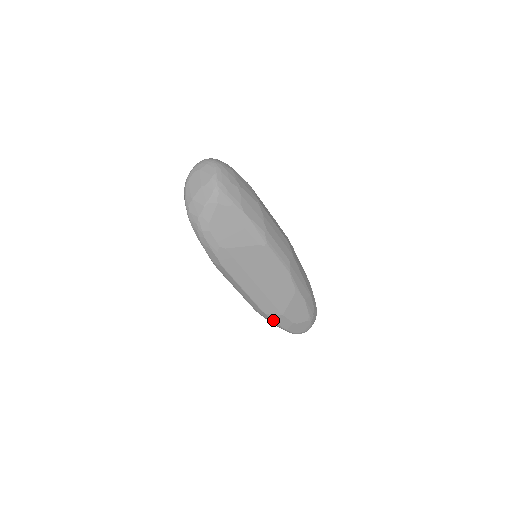
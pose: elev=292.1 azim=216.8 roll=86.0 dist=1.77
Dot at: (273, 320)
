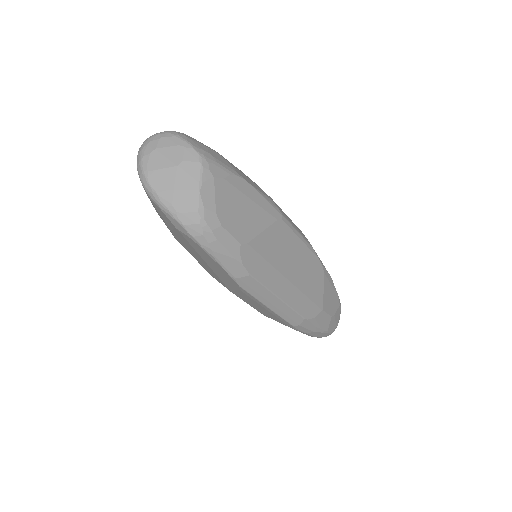
Dot at: (315, 325)
